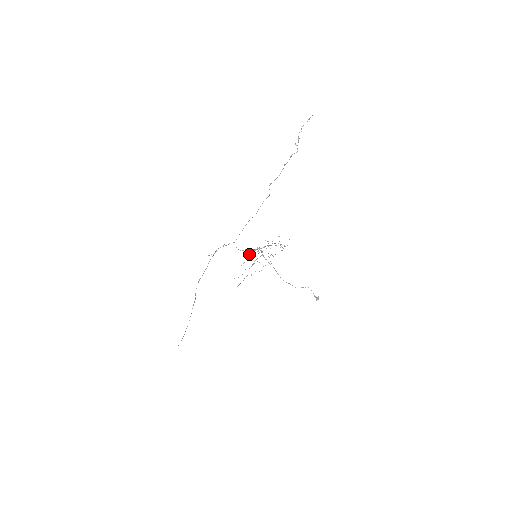
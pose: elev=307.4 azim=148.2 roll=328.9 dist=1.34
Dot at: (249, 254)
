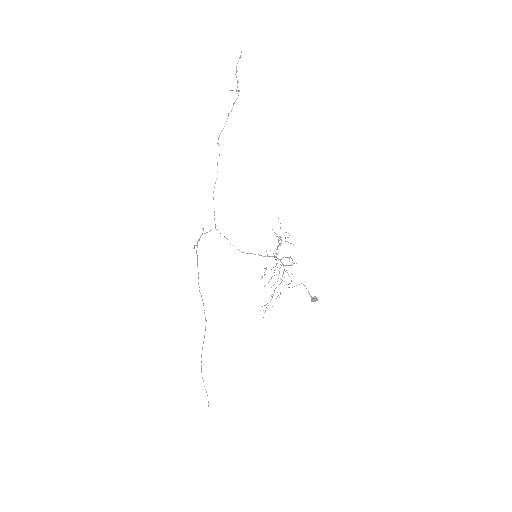
Dot at: (274, 272)
